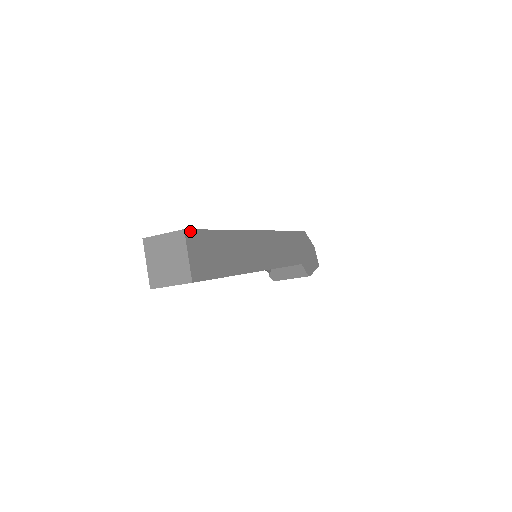
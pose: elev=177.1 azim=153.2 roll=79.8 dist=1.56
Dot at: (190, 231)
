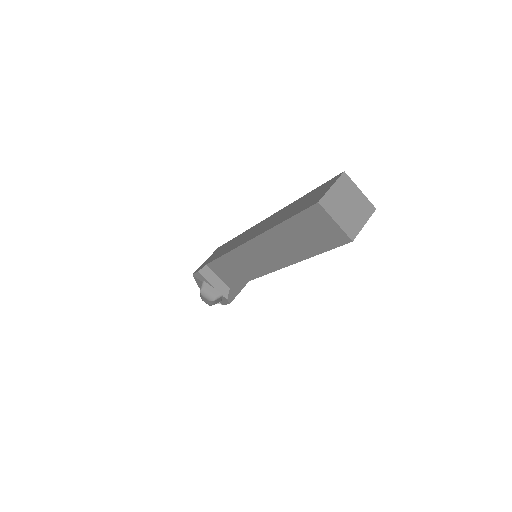
Dot at: occluded
